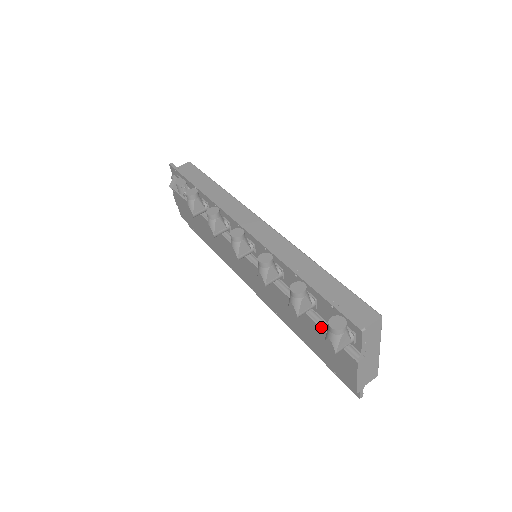
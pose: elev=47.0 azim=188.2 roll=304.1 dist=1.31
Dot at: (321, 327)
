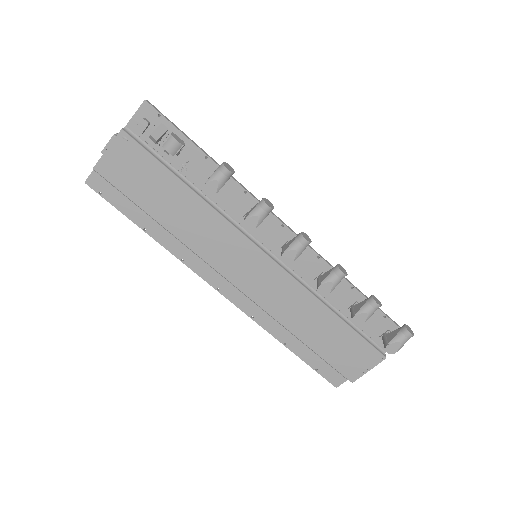
Dot at: (357, 332)
